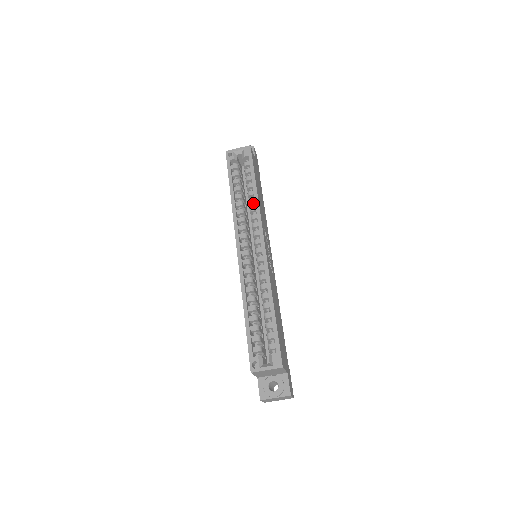
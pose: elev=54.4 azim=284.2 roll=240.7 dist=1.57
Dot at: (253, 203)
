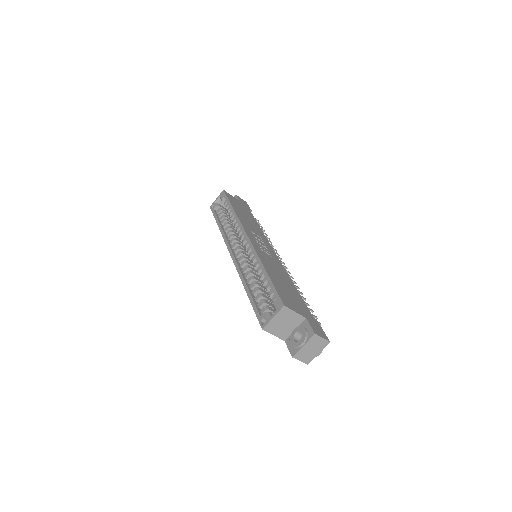
Dot at: occluded
